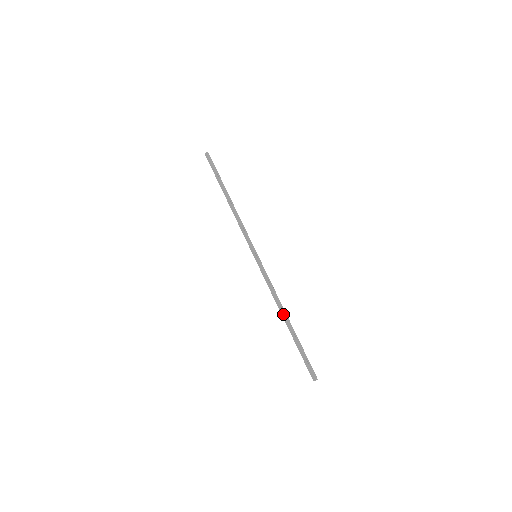
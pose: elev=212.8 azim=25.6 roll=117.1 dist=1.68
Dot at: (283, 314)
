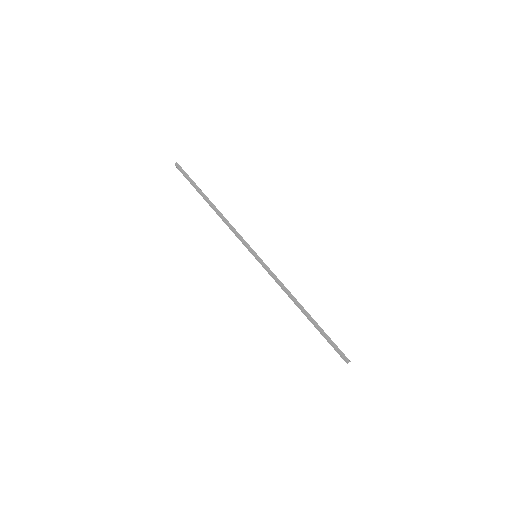
Dot at: (299, 307)
